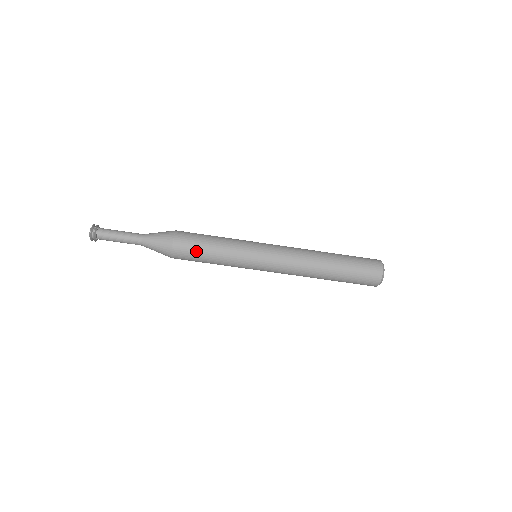
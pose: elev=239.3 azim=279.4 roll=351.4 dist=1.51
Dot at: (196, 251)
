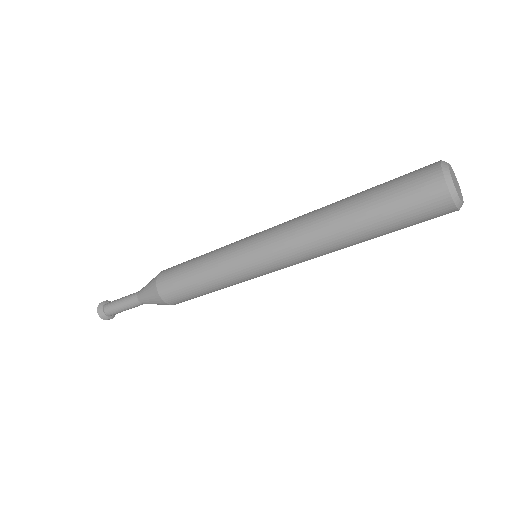
Dot at: (187, 294)
